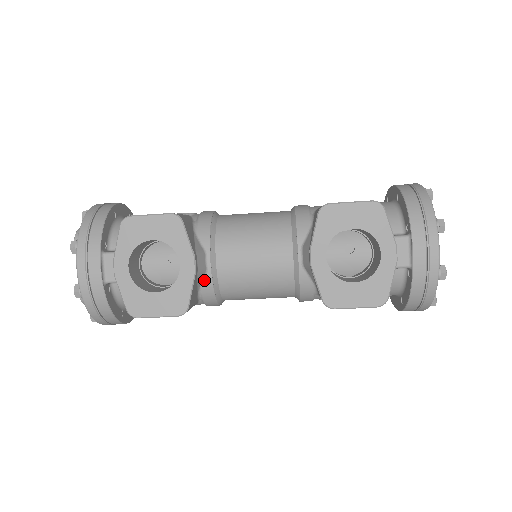
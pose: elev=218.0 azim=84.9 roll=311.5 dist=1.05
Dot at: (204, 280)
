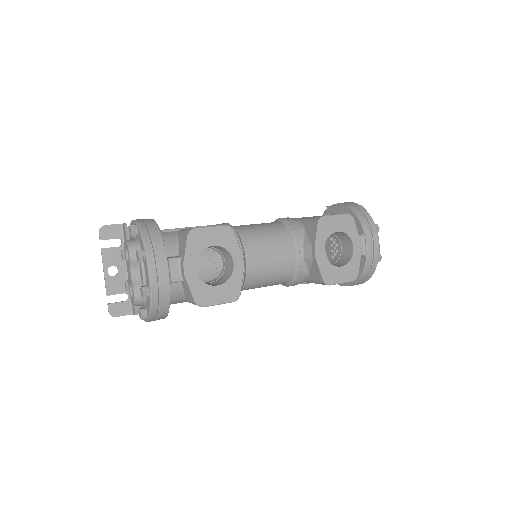
Dot at: occluded
